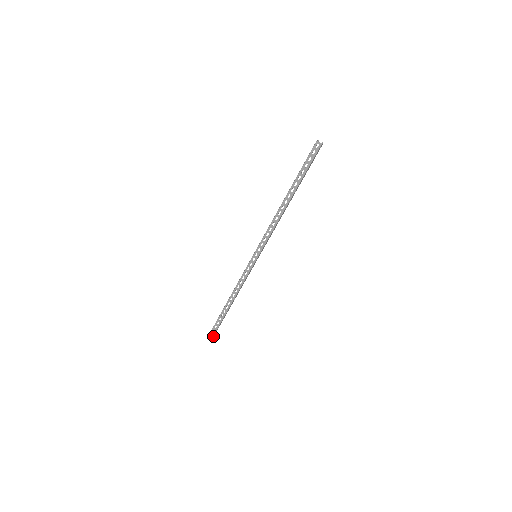
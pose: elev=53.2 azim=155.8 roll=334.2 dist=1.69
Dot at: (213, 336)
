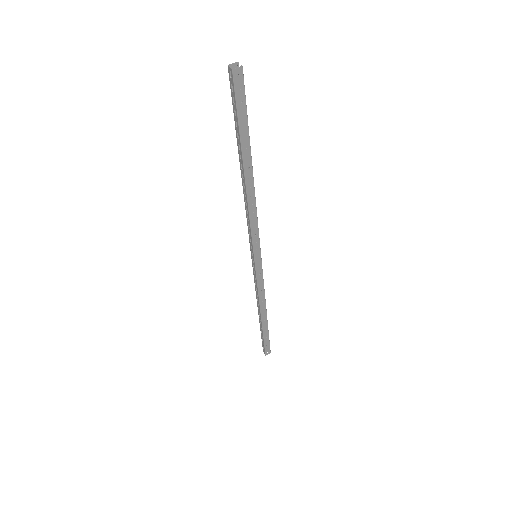
Dot at: (268, 350)
